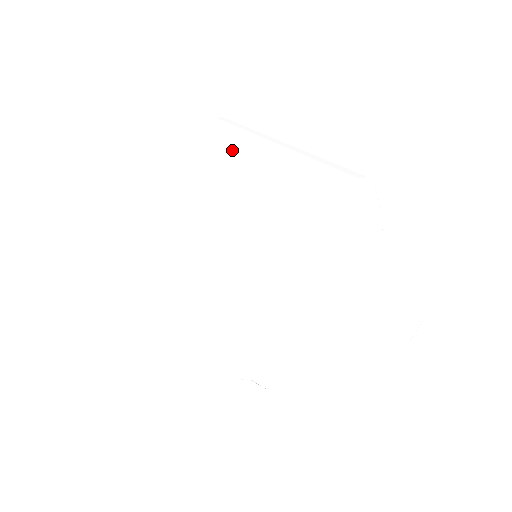
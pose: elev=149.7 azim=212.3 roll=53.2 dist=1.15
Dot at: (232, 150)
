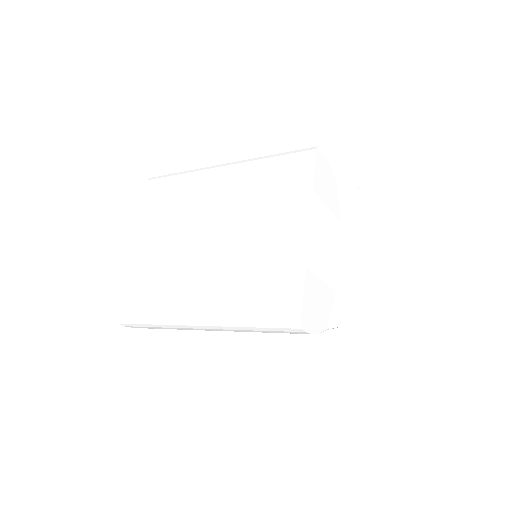
Dot at: (187, 191)
